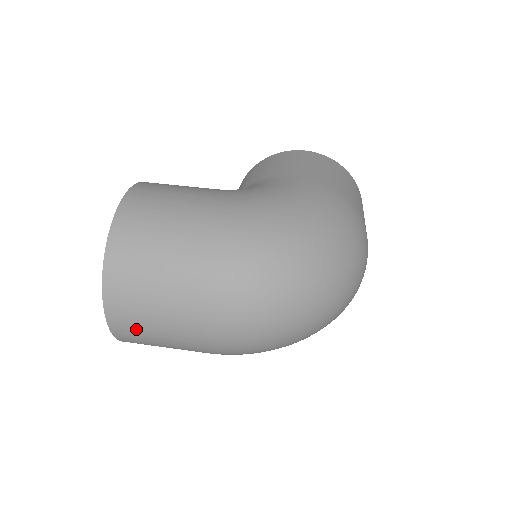
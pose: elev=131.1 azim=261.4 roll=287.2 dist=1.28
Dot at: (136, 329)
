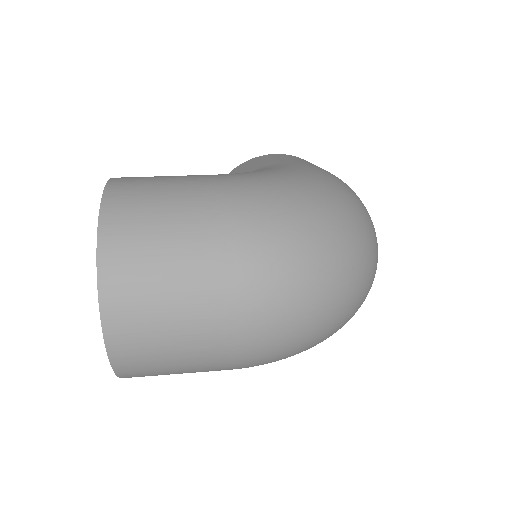
Dot at: (144, 342)
